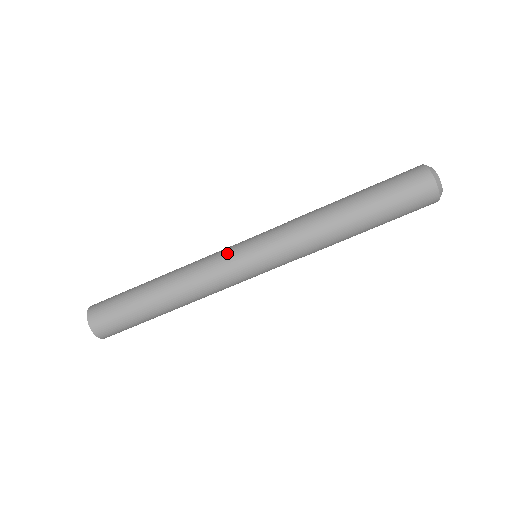
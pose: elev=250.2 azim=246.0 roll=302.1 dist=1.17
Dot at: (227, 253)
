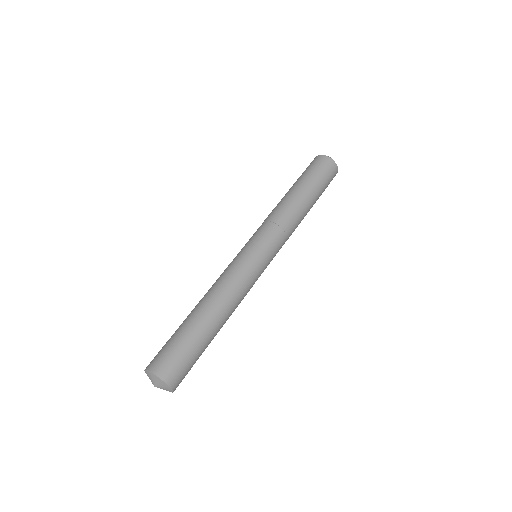
Dot at: occluded
